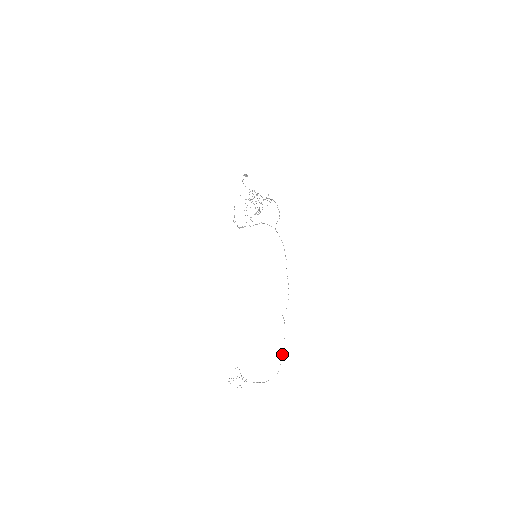
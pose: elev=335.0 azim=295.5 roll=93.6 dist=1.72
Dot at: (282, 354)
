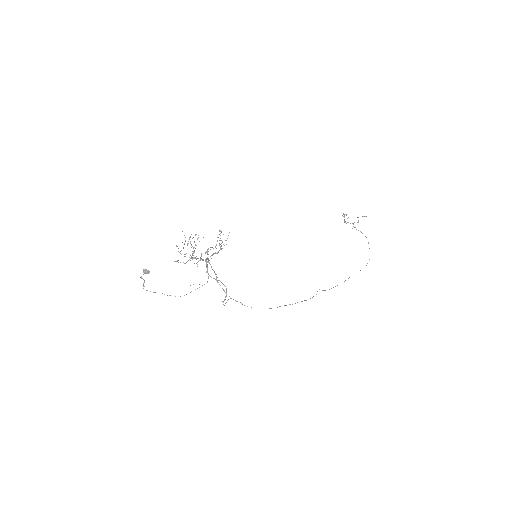
Dot at: occluded
